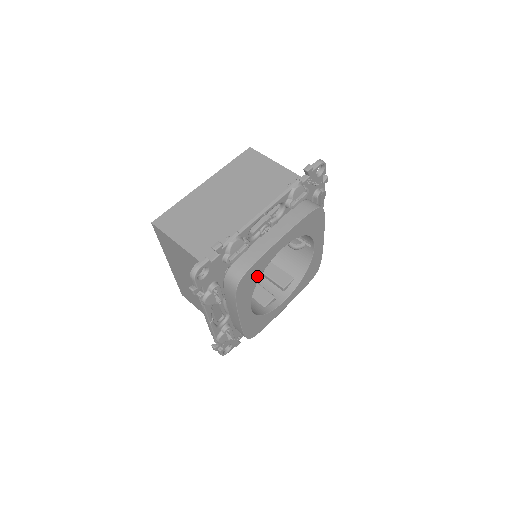
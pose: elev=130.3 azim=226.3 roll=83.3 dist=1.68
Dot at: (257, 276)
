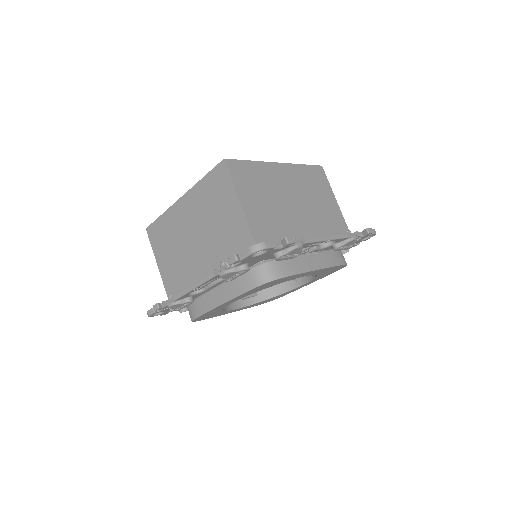
Dot at: (274, 284)
